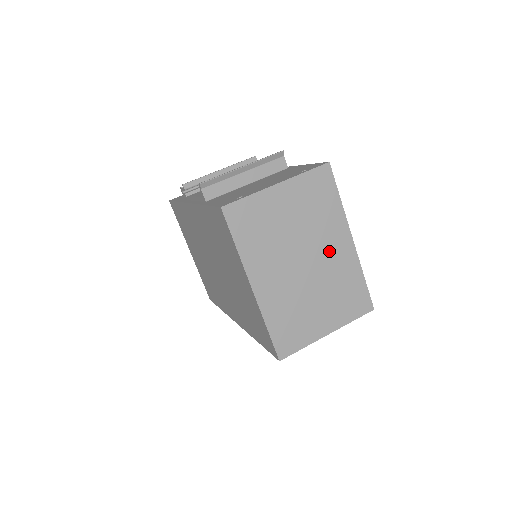
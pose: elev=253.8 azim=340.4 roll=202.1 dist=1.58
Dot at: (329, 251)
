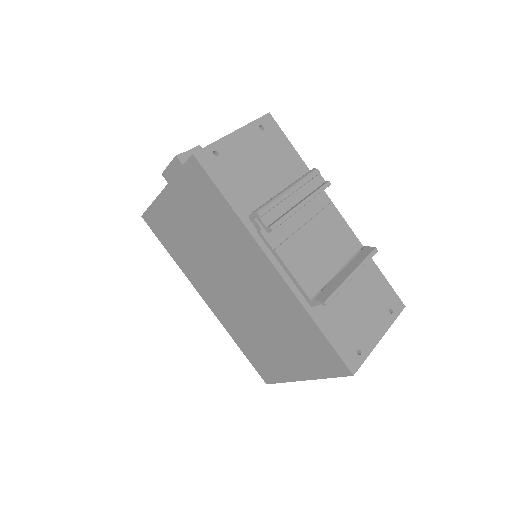
Dot at: occluded
